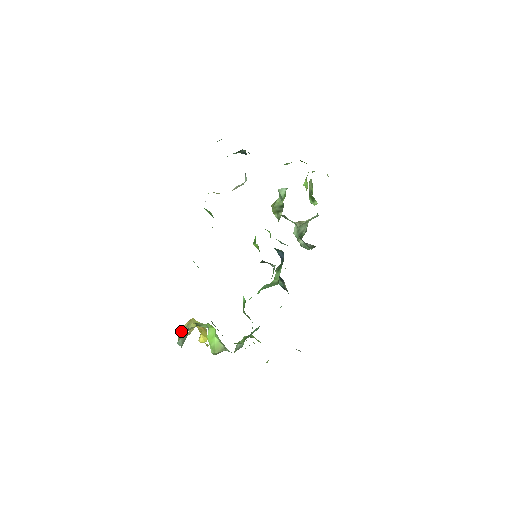
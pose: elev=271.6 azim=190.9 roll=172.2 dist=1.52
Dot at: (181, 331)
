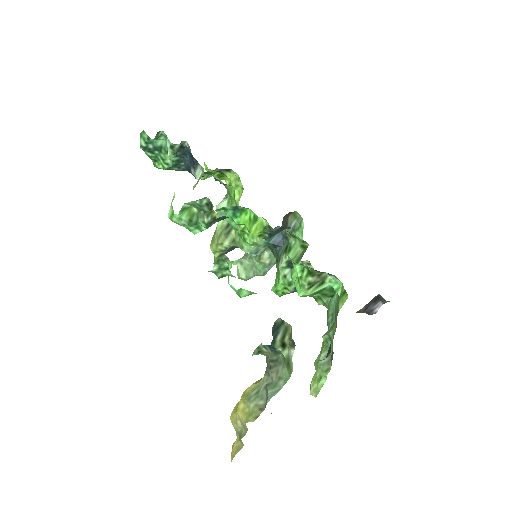
Dot at: (244, 416)
